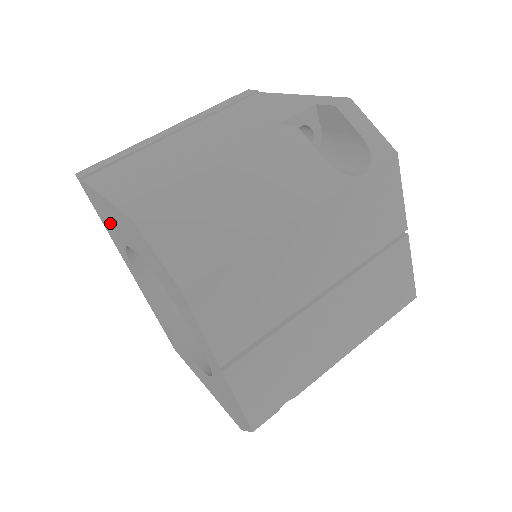
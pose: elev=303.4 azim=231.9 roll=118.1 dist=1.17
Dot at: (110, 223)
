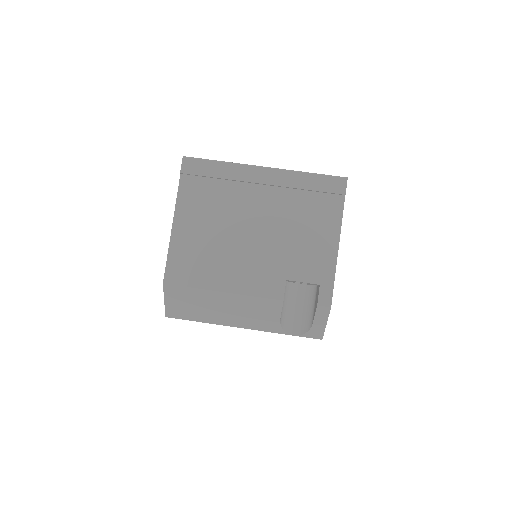
Dot at: occluded
